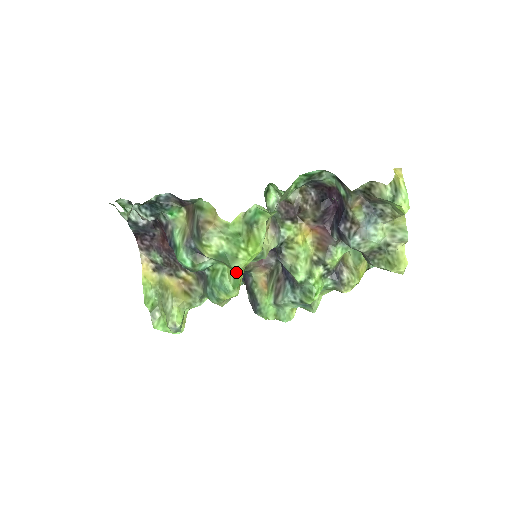
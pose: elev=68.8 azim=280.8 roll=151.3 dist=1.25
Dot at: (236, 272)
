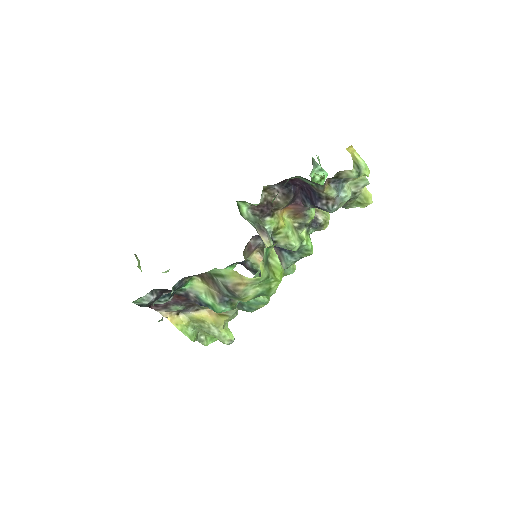
Dot at: occluded
